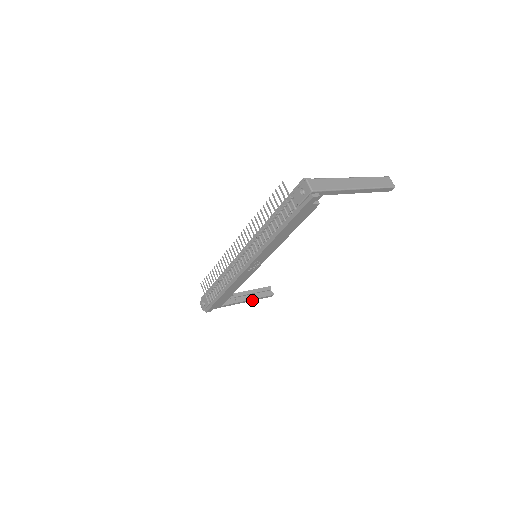
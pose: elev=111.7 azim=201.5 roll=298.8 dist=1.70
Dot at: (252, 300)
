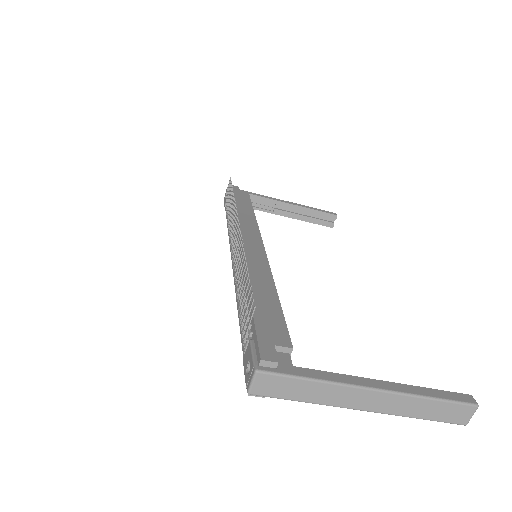
Dot at: (299, 218)
